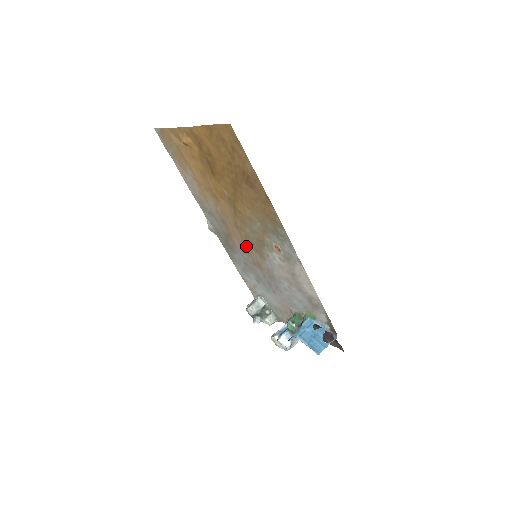
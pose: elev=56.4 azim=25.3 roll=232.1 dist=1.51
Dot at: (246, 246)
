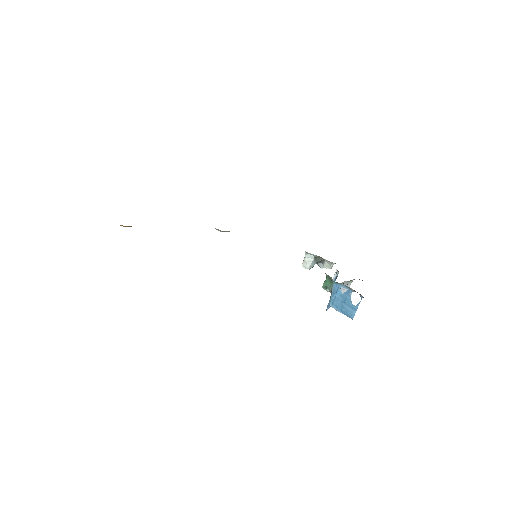
Dot at: occluded
